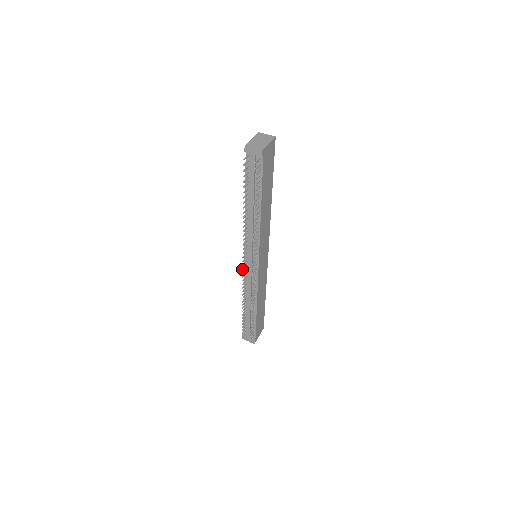
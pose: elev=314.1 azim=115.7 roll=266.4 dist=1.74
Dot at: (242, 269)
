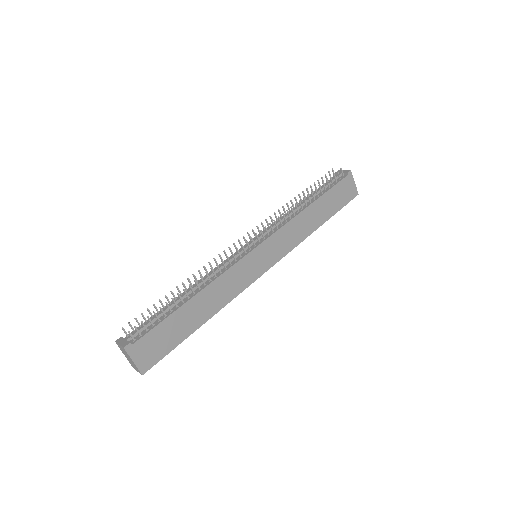
Dot at: (238, 239)
